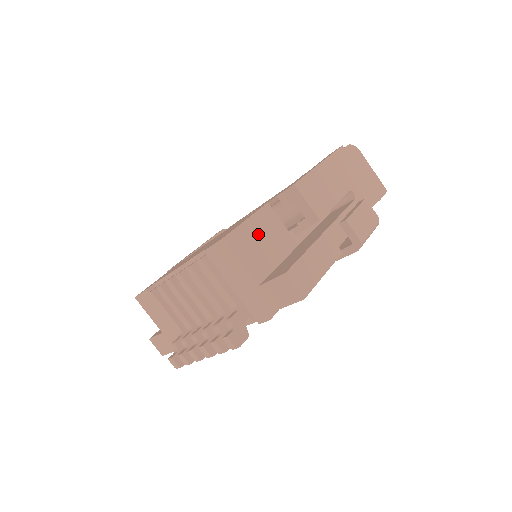
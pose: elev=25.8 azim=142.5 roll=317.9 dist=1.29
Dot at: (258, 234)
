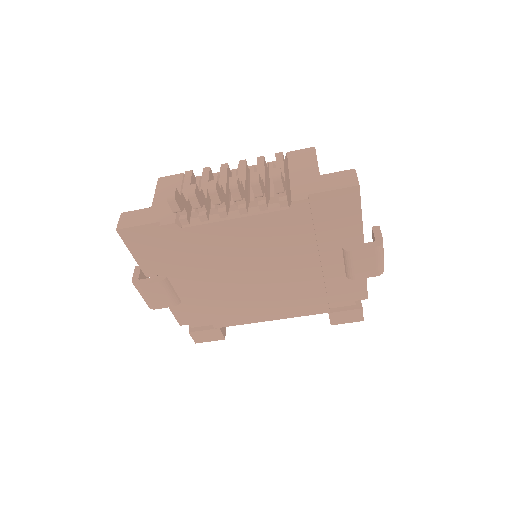
Dot at: occluded
